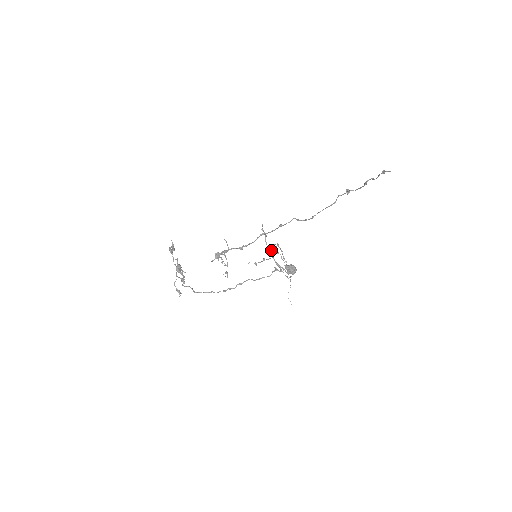
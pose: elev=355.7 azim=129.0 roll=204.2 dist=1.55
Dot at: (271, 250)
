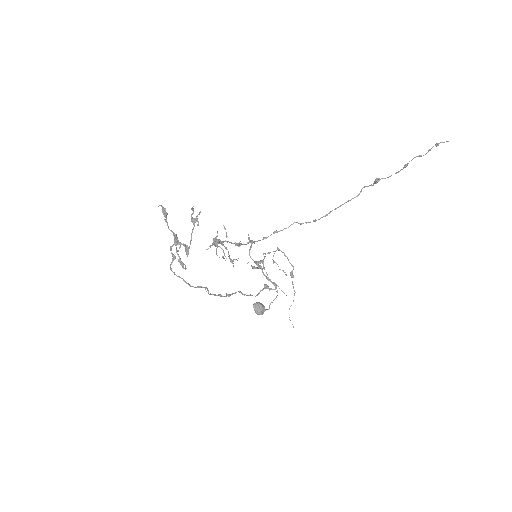
Dot at: (261, 262)
